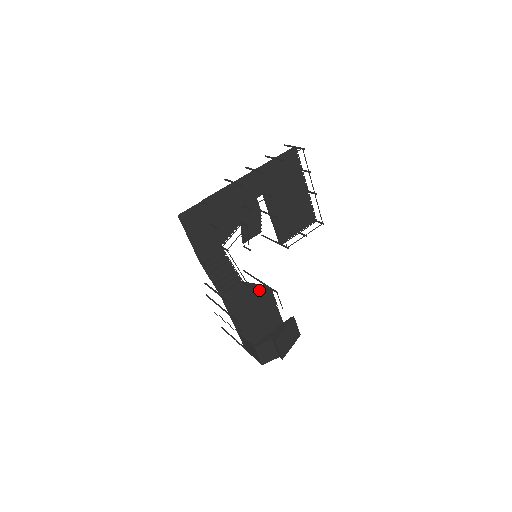
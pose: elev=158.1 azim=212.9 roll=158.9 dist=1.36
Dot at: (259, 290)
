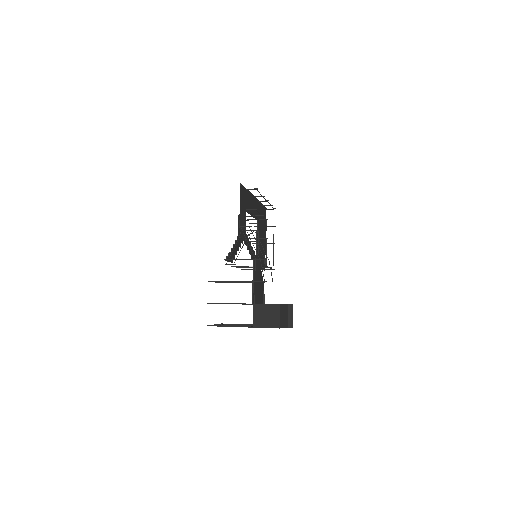
Dot at: (261, 279)
